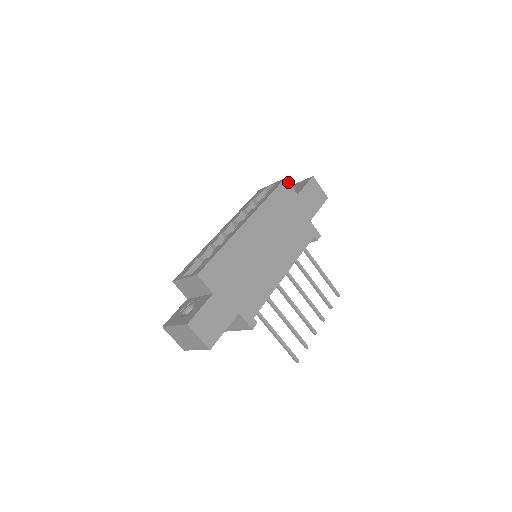
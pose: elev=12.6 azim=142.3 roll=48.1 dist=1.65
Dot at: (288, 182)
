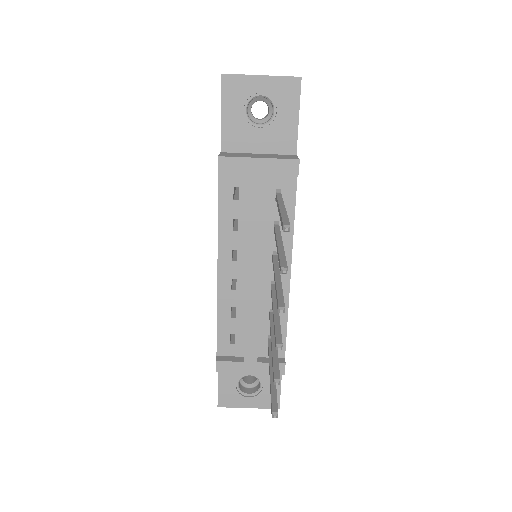
Dot at: occluded
